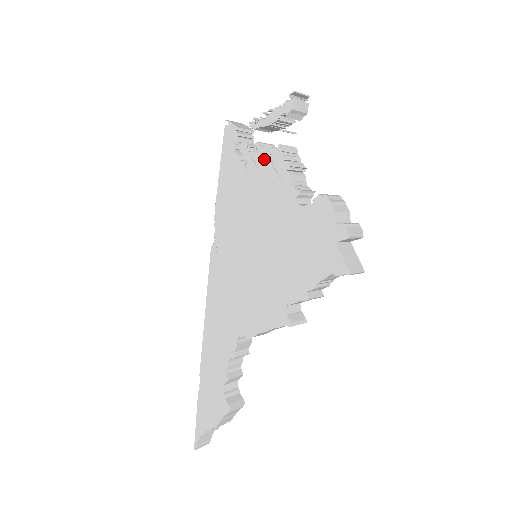
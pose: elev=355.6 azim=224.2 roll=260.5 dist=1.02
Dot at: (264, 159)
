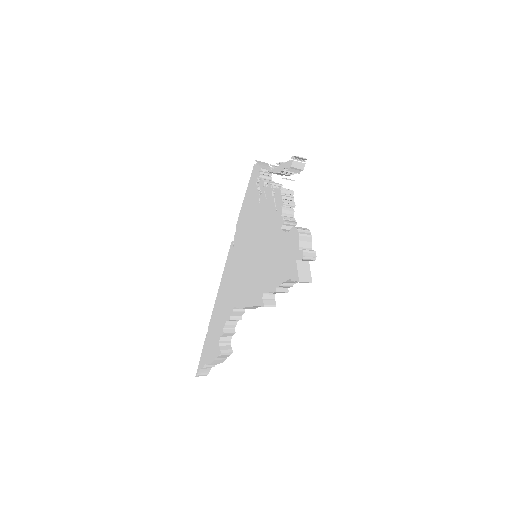
Dot at: (270, 194)
